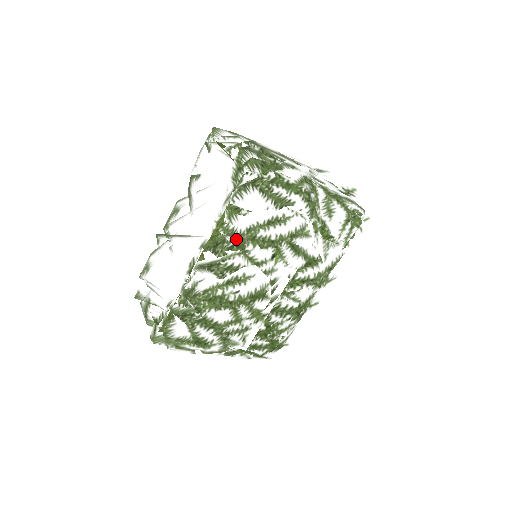
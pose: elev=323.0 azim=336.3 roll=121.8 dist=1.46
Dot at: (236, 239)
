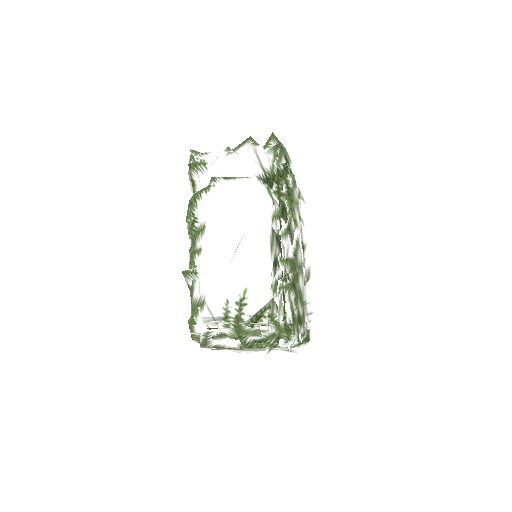
Dot at: (291, 200)
